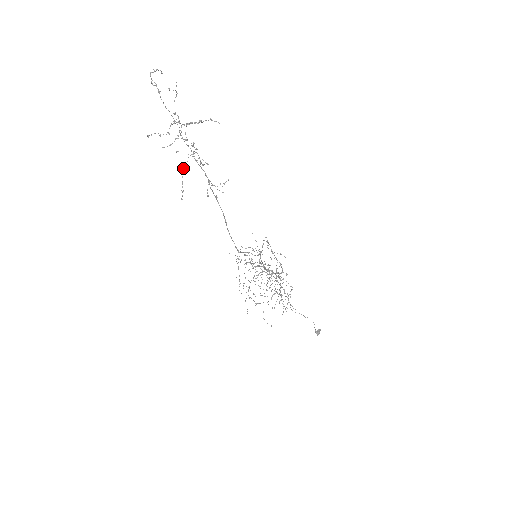
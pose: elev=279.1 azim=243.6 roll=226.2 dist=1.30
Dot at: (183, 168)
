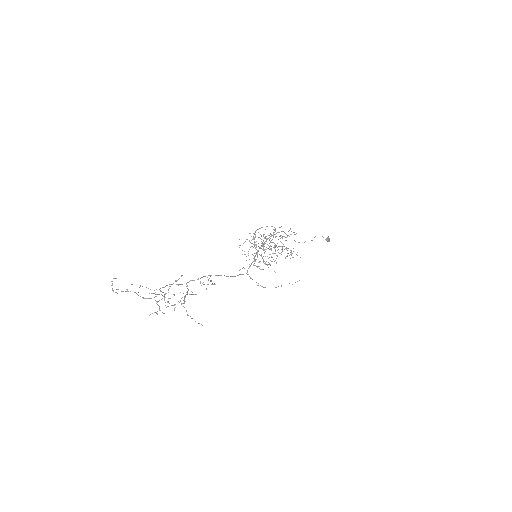
Dot at: occluded
